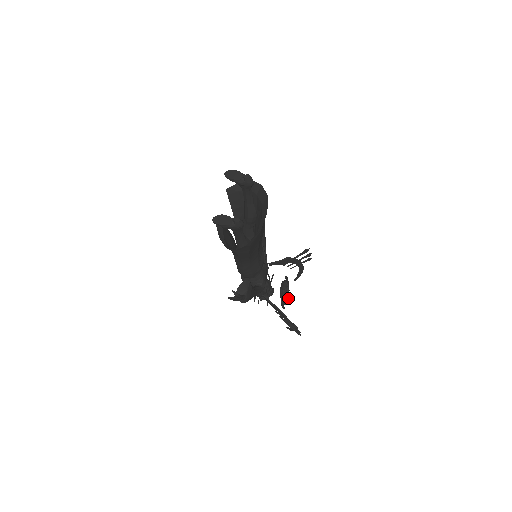
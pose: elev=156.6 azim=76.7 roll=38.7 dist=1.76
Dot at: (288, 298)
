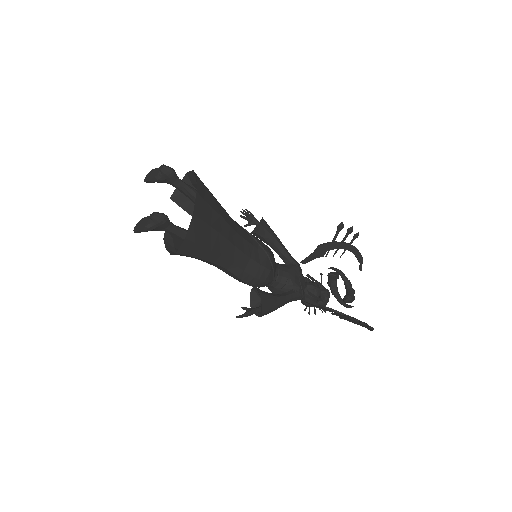
Dot at: (352, 293)
